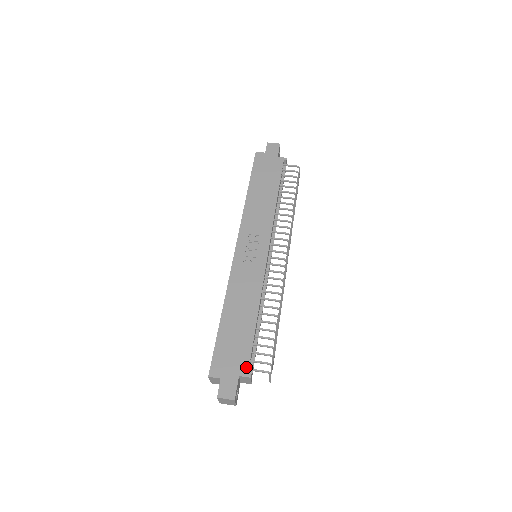
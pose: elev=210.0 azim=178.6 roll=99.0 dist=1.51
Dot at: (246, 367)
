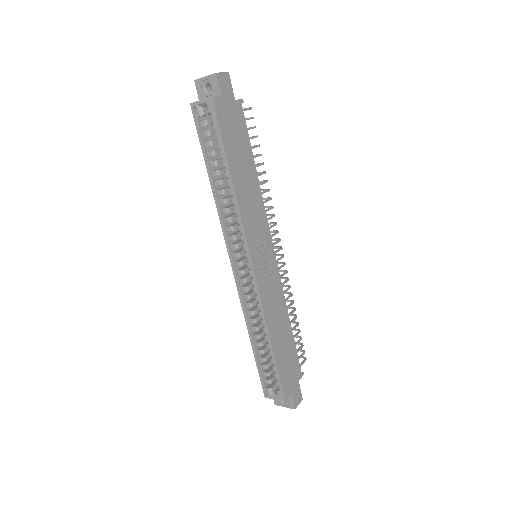
Dot at: (300, 370)
